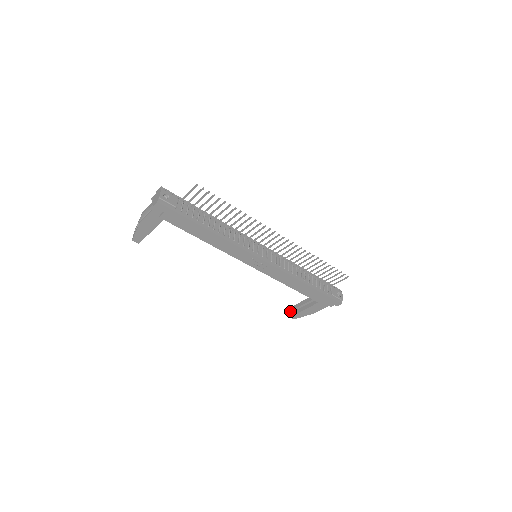
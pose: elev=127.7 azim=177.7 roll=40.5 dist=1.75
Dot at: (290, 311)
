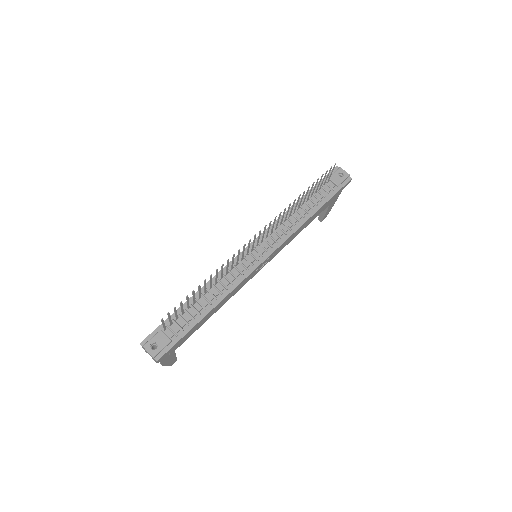
Dot at: occluded
